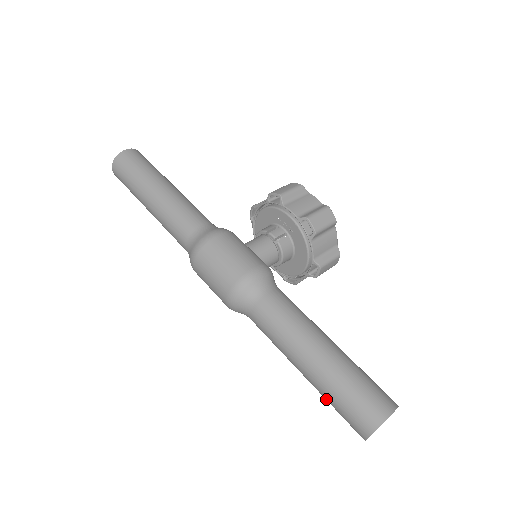
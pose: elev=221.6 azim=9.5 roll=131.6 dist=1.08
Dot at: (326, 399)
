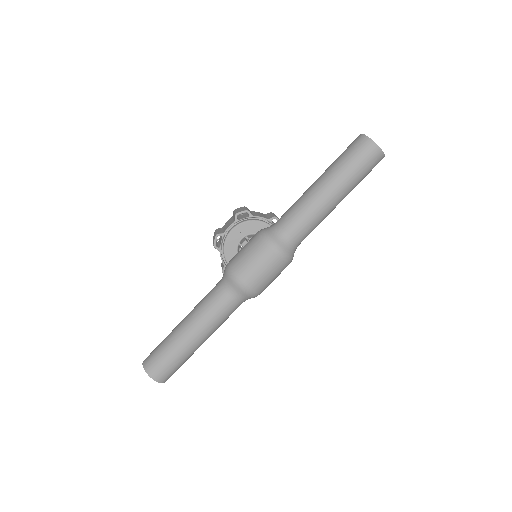
Dot at: (354, 178)
